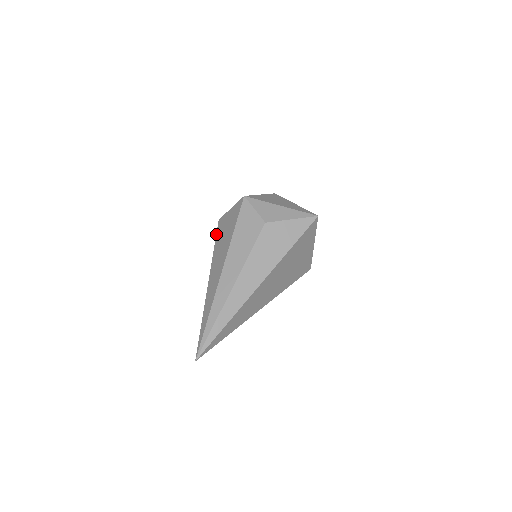
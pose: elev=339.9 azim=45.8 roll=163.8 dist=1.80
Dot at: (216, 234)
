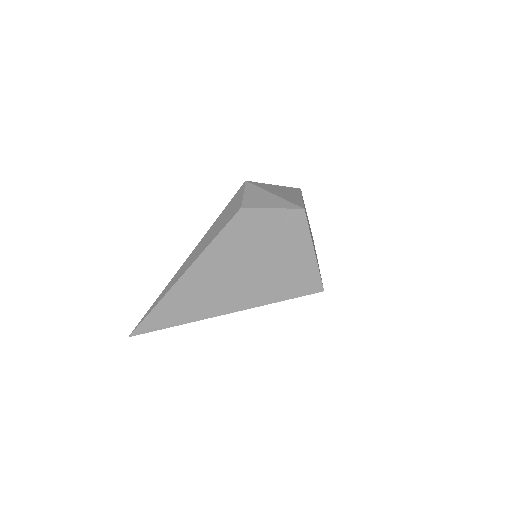
Dot at: occluded
